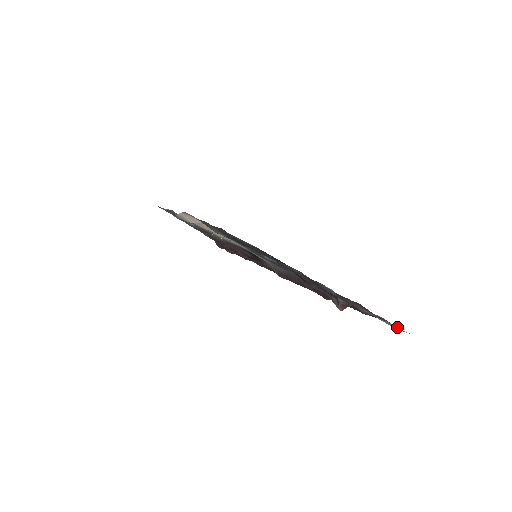
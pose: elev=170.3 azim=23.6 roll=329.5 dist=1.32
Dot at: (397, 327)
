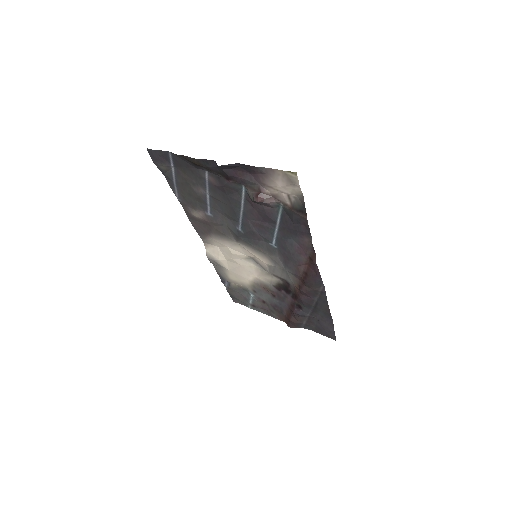
Dot at: (281, 172)
